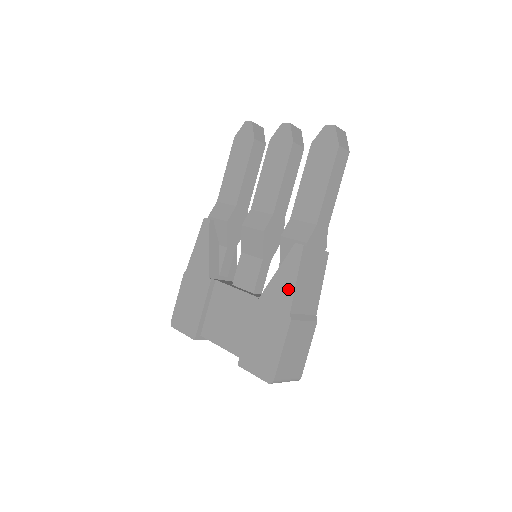
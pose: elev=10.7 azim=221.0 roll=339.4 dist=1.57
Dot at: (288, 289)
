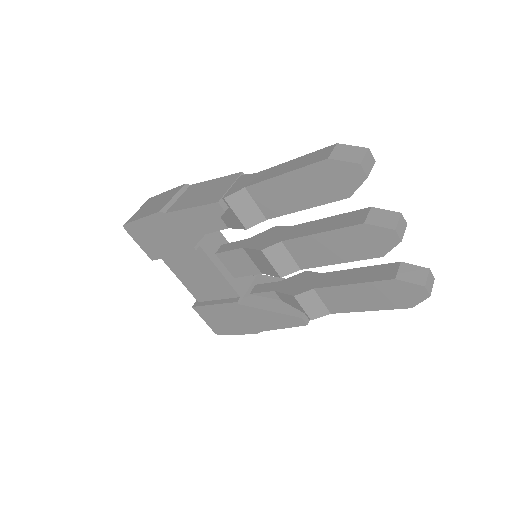
Dot at: (270, 325)
